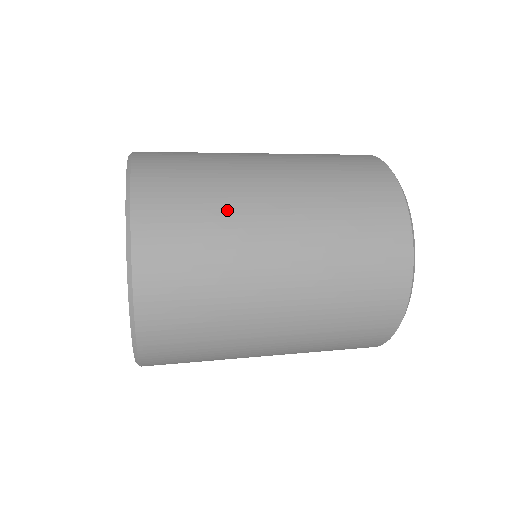
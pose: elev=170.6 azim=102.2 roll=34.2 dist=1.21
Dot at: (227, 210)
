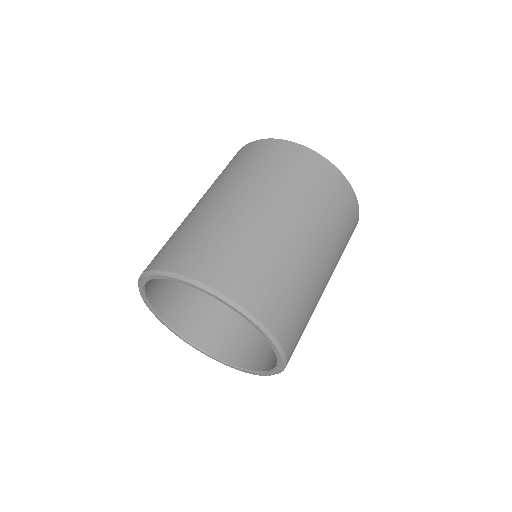
Dot at: (282, 259)
